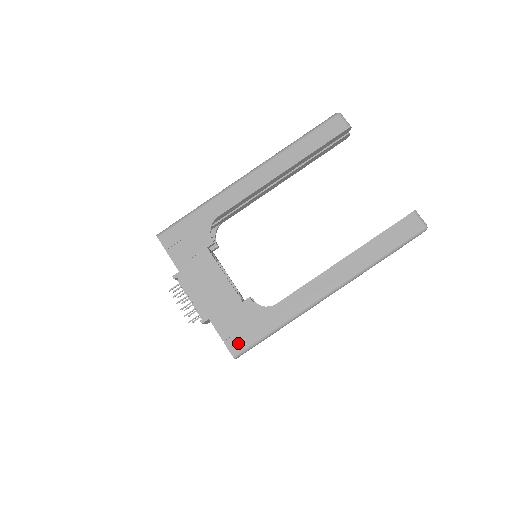
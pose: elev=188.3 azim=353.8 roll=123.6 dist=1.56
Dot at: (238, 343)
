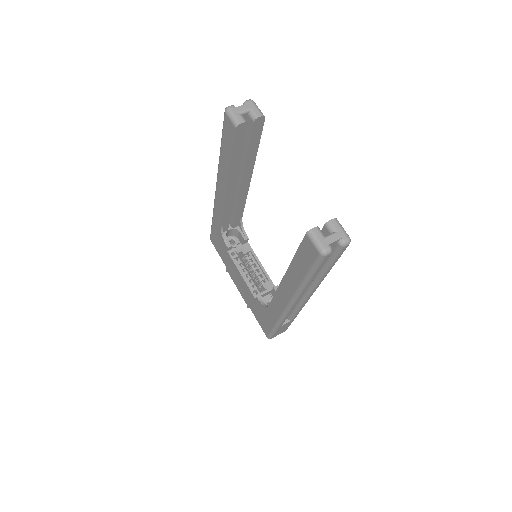
Dot at: (265, 329)
